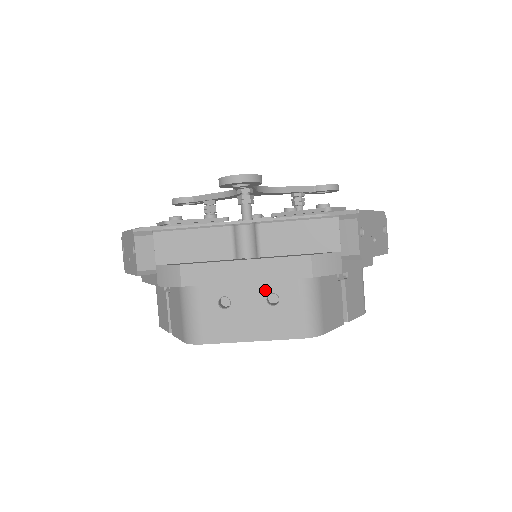
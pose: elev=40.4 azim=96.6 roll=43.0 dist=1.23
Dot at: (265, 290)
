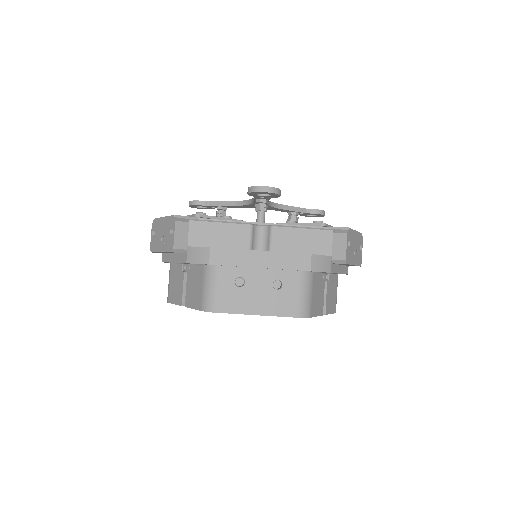
Dot at: (273, 277)
